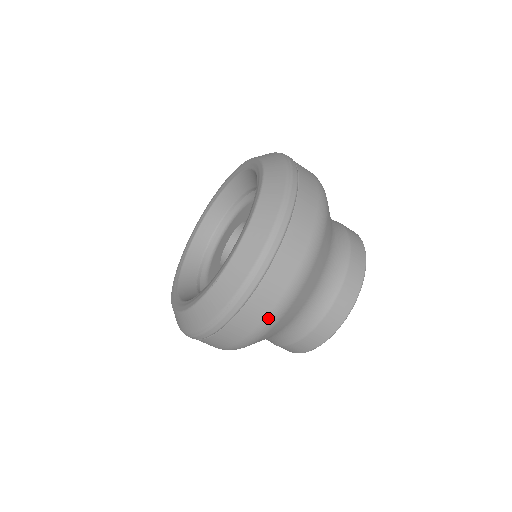
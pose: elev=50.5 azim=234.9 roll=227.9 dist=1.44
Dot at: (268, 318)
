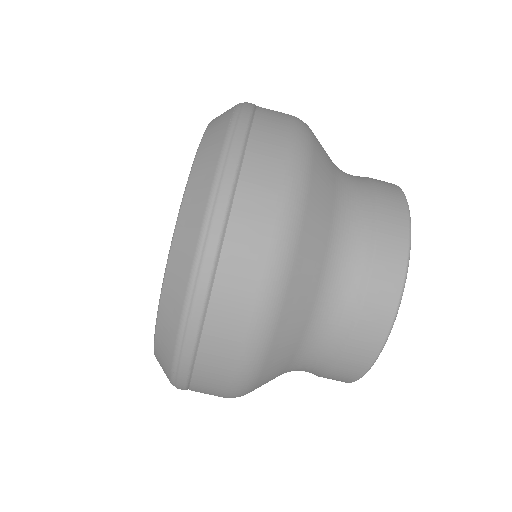
Dot at: (233, 385)
